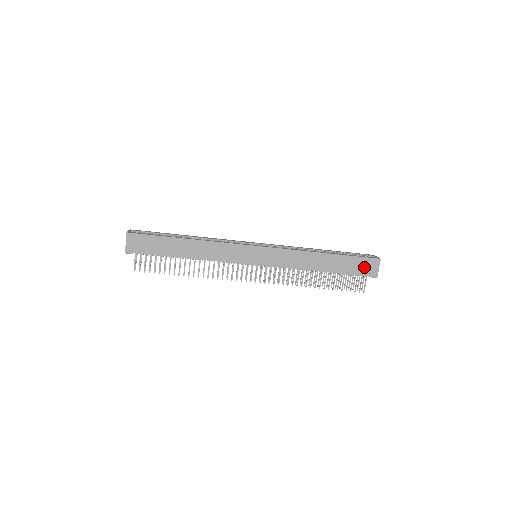
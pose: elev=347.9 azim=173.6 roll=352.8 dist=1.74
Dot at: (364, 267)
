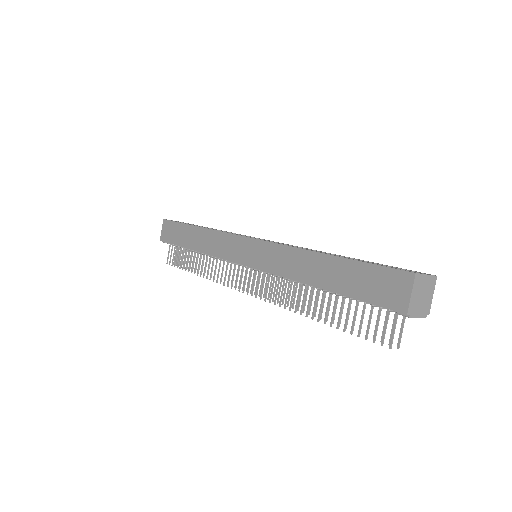
Dot at: (382, 287)
